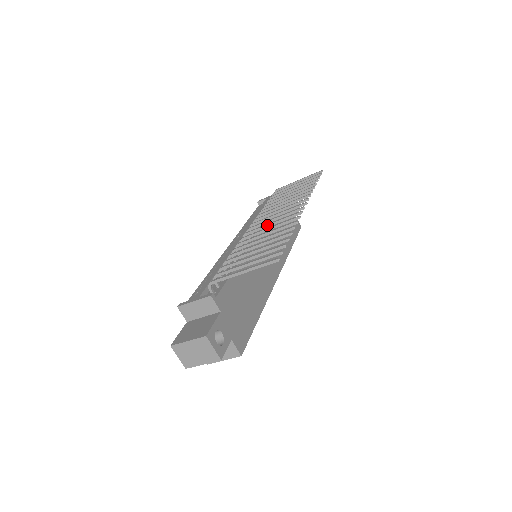
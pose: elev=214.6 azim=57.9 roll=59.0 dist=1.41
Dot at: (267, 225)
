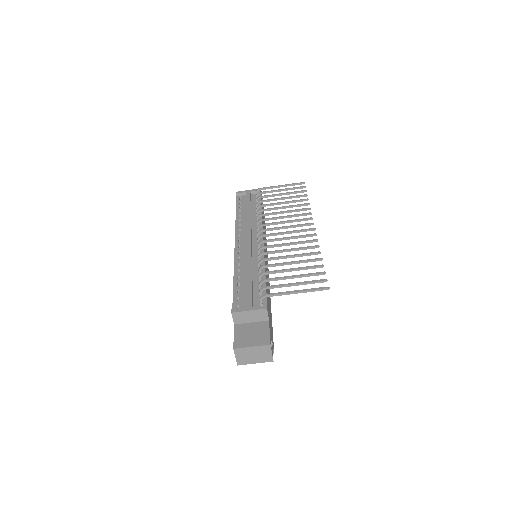
Dot at: (284, 239)
